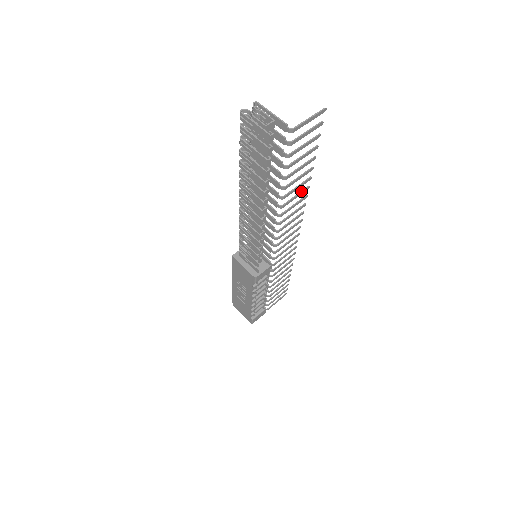
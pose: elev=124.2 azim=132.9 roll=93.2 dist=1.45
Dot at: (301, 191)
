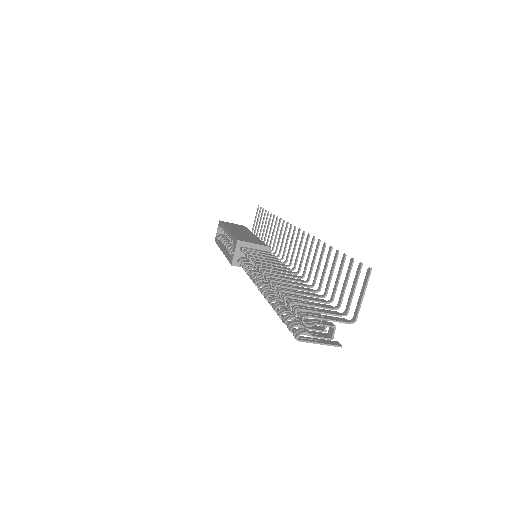
Dot at: (316, 253)
